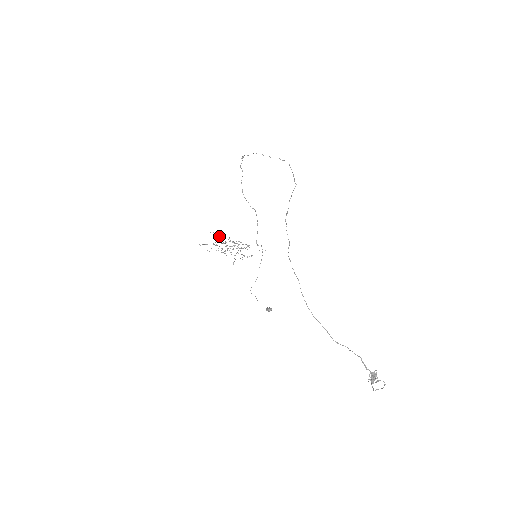
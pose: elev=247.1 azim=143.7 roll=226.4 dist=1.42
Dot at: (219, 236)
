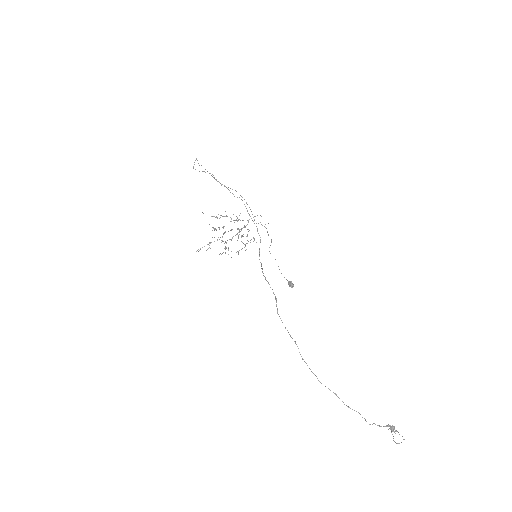
Dot at: (214, 216)
